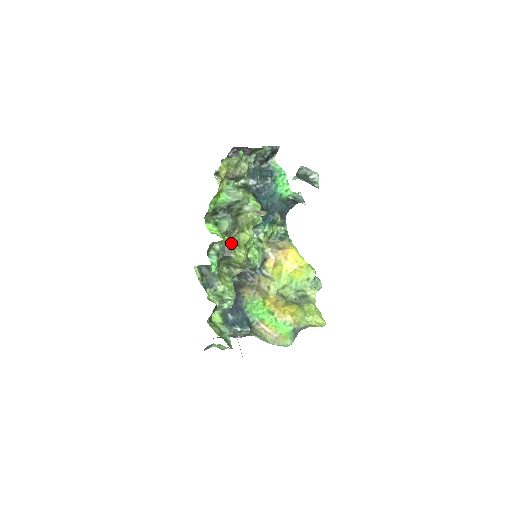
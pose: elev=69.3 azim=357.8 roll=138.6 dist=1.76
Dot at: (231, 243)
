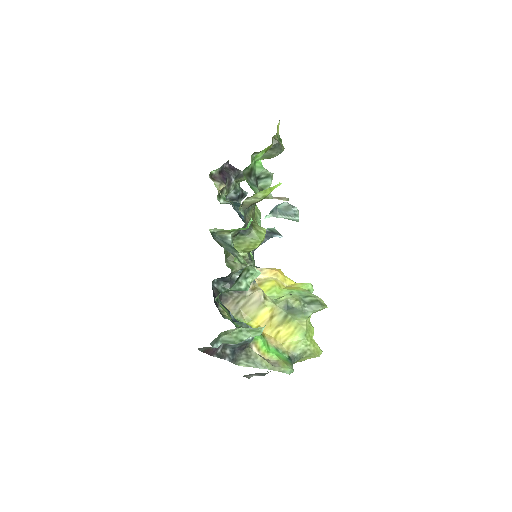
Dot at: (250, 219)
